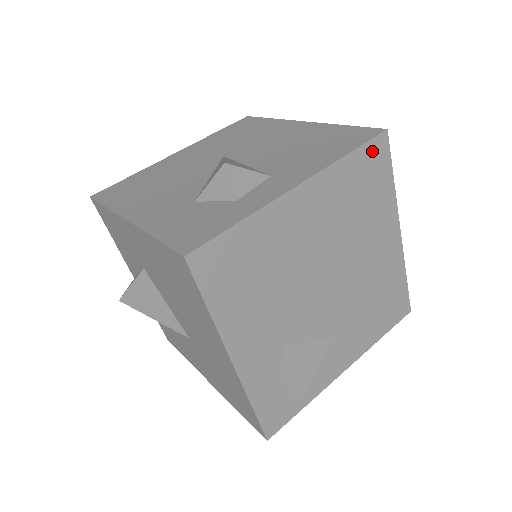
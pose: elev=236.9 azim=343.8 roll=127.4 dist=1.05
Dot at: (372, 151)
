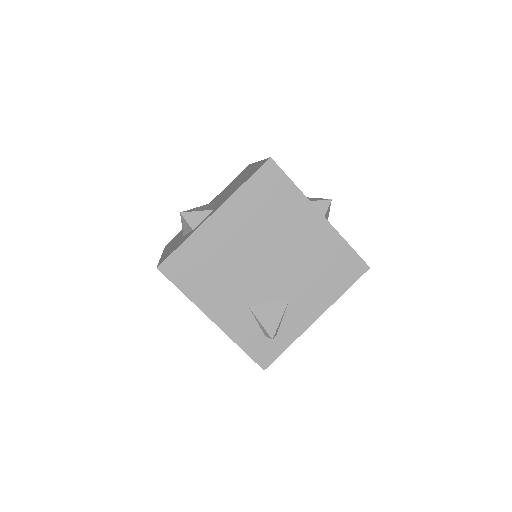
Dot at: (264, 174)
